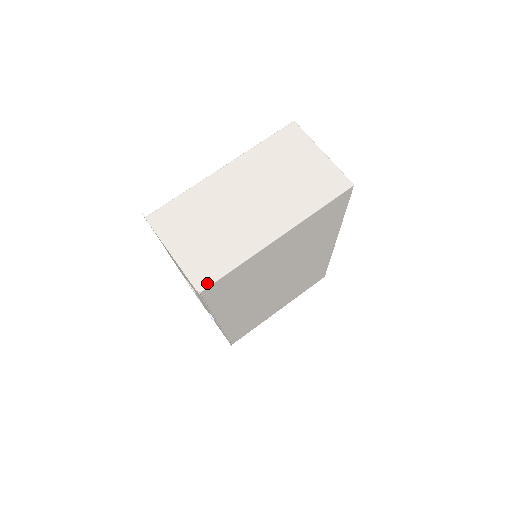
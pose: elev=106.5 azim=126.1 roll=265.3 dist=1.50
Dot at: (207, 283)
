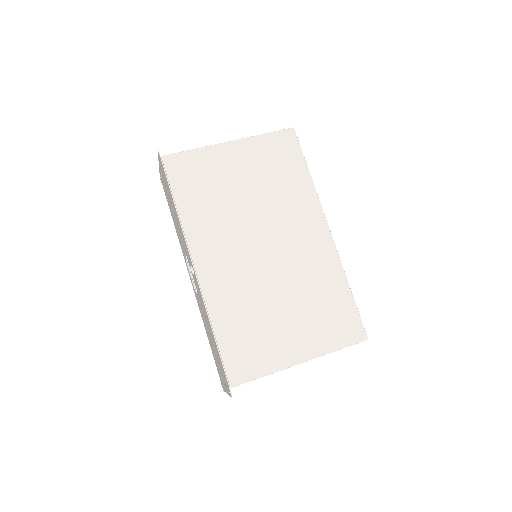
Dot at: (169, 155)
